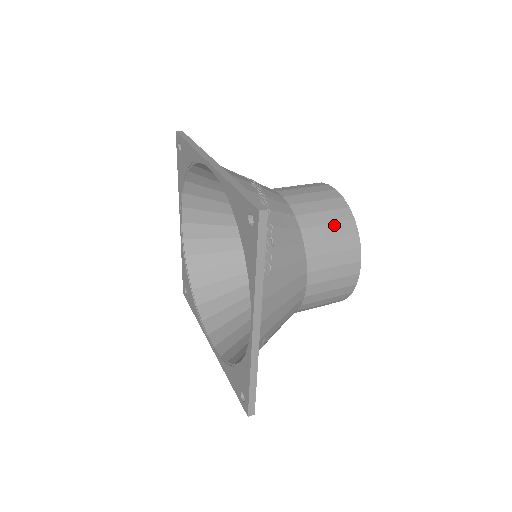
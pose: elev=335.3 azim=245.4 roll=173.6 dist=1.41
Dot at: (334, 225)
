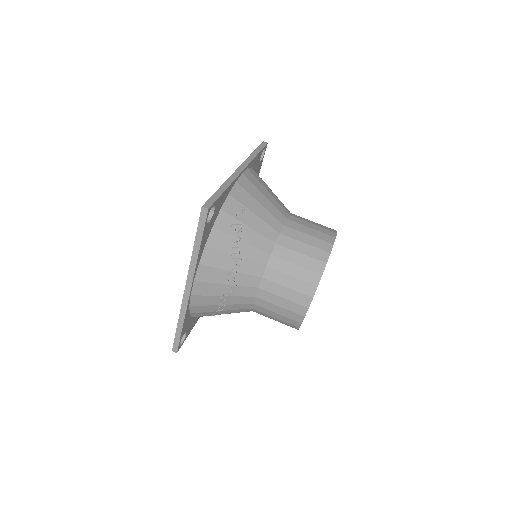
Dot at: occluded
